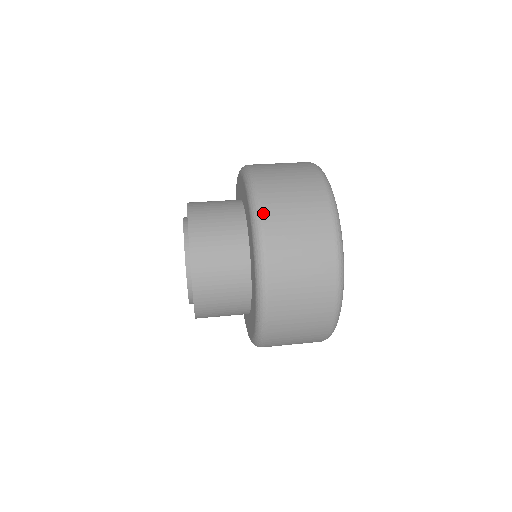
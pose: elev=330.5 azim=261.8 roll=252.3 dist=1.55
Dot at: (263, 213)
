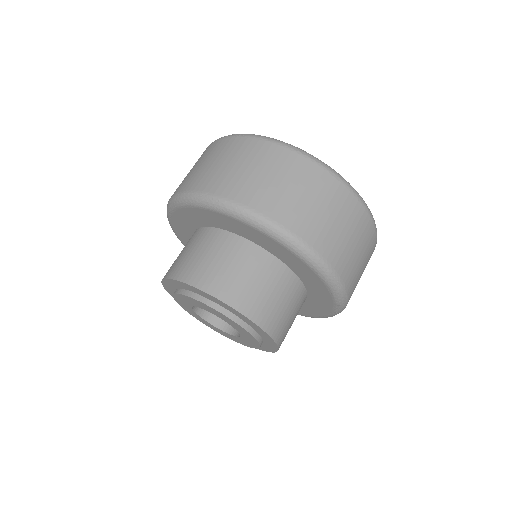
Dot at: (349, 298)
